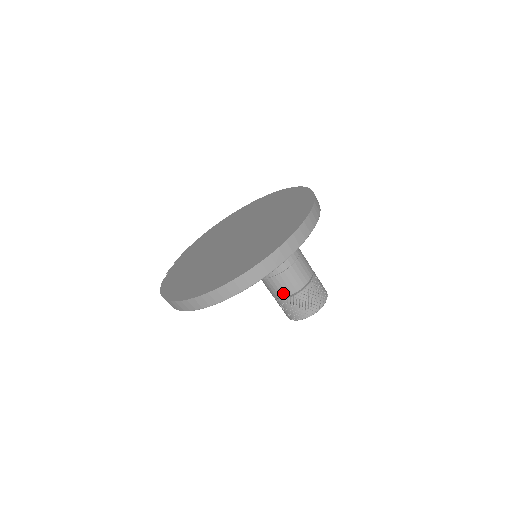
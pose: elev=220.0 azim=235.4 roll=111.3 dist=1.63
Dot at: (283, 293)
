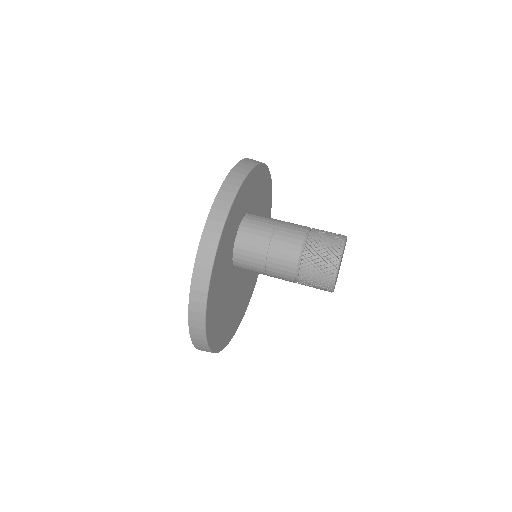
Dot at: (289, 278)
